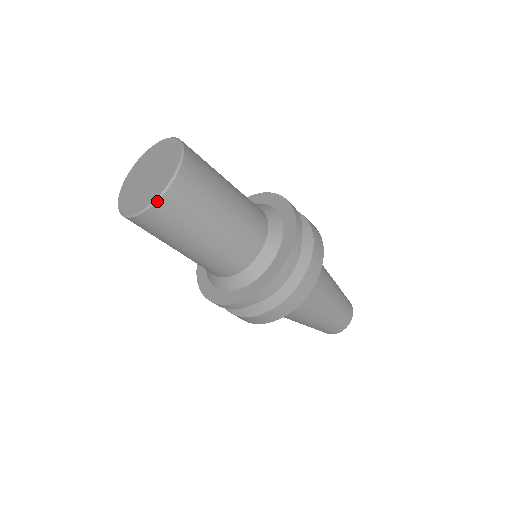
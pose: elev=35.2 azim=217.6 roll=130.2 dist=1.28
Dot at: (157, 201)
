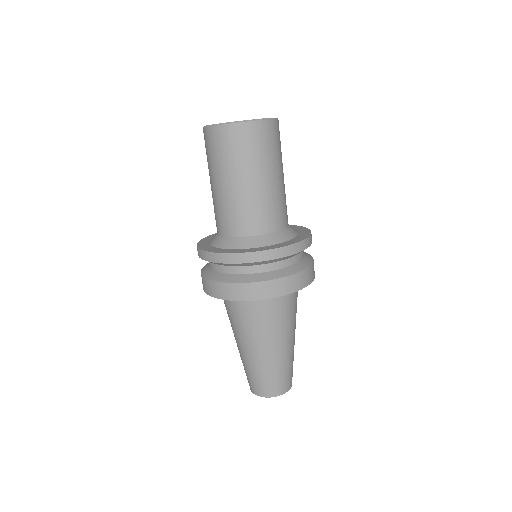
Dot at: (239, 122)
